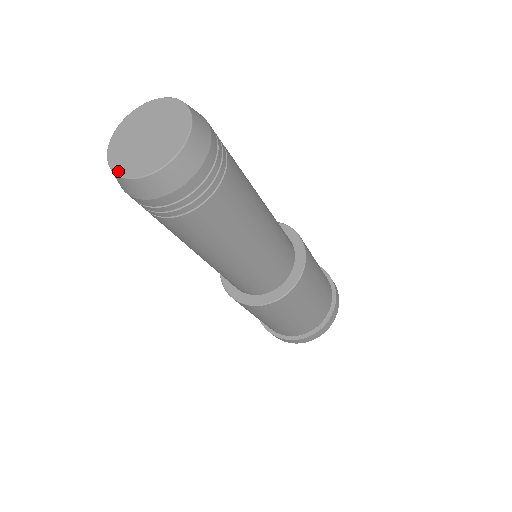
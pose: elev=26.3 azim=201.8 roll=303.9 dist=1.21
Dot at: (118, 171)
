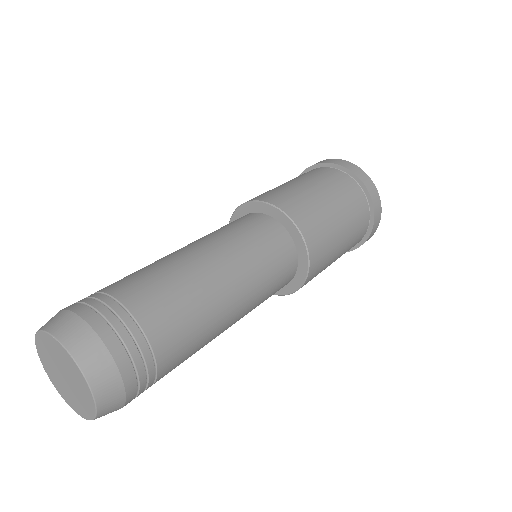
Dot at: (44, 368)
